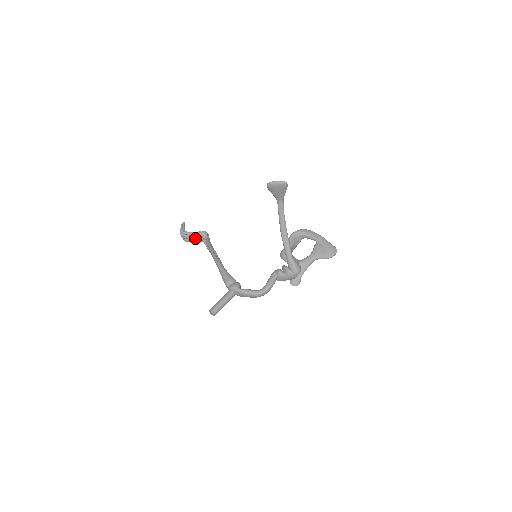
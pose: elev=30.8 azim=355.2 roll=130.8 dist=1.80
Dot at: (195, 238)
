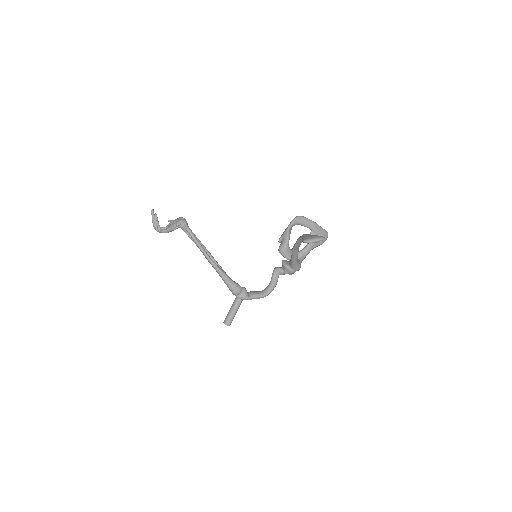
Dot at: (173, 230)
